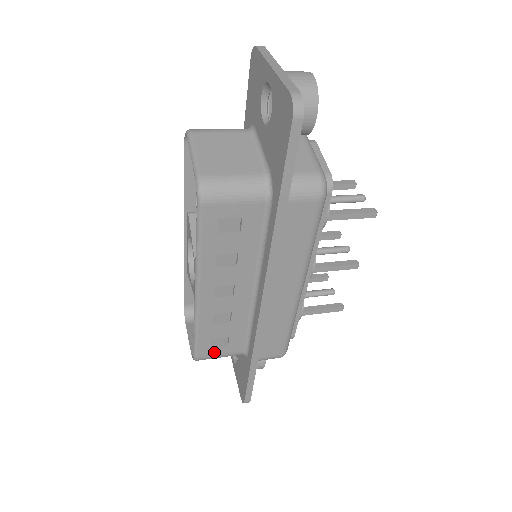
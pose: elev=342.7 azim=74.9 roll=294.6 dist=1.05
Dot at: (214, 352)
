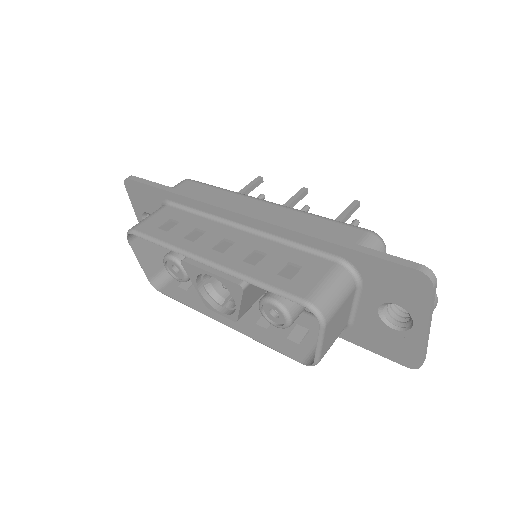
Dot at: (176, 284)
